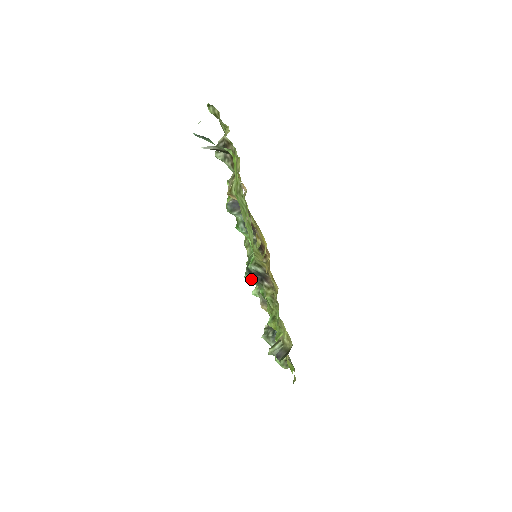
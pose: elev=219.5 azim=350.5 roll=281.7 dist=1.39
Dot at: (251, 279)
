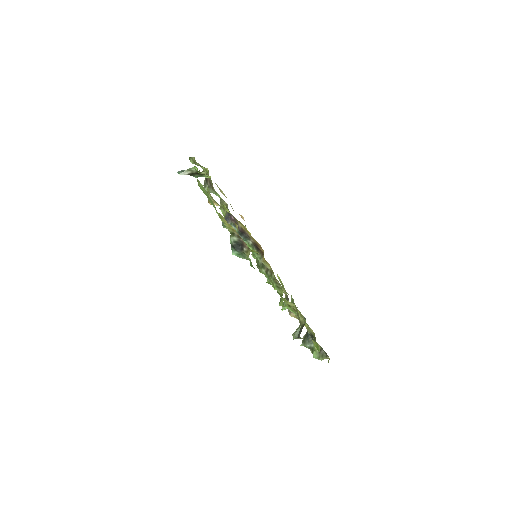
Dot at: (237, 253)
